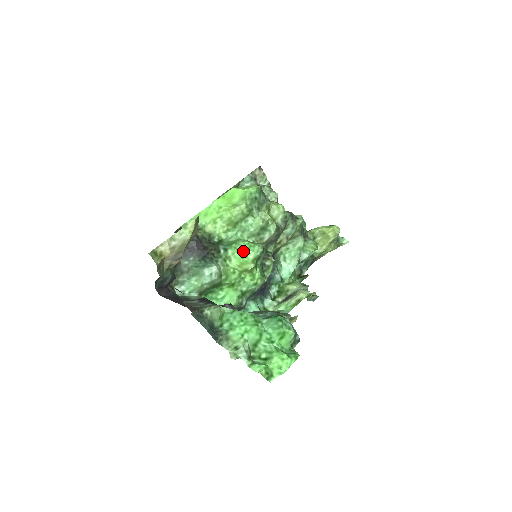
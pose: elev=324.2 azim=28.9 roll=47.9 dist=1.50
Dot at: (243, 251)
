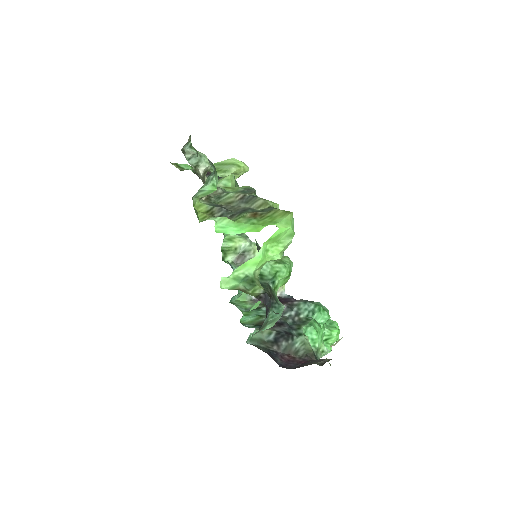
Dot at: (288, 276)
